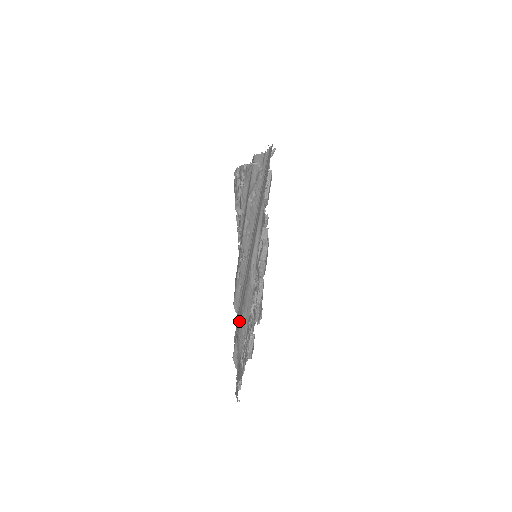
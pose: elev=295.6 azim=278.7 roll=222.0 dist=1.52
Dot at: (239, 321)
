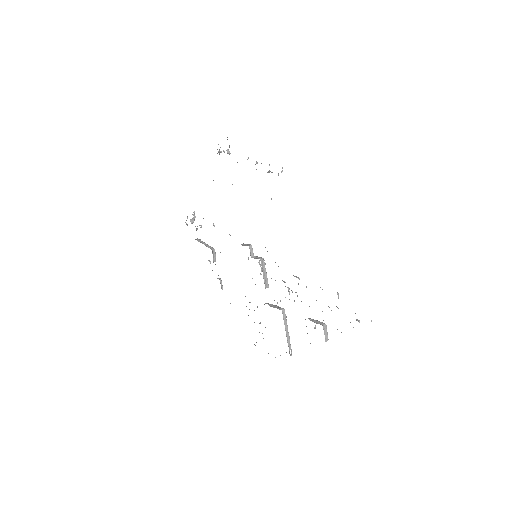
Dot at: occluded
